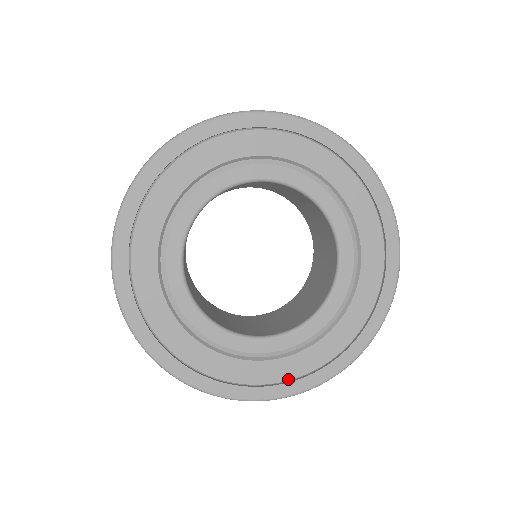
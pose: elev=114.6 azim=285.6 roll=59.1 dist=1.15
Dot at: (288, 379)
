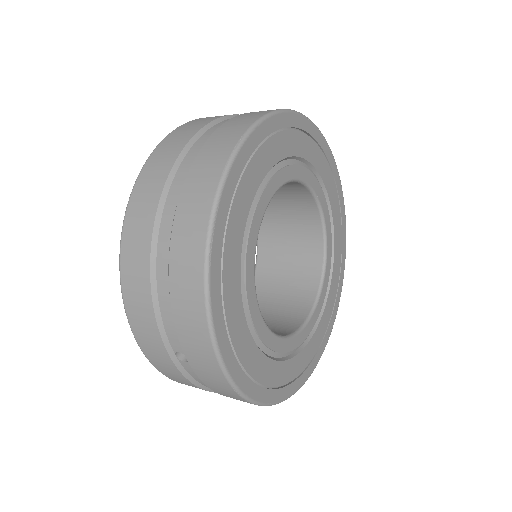
Dot at: (335, 299)
